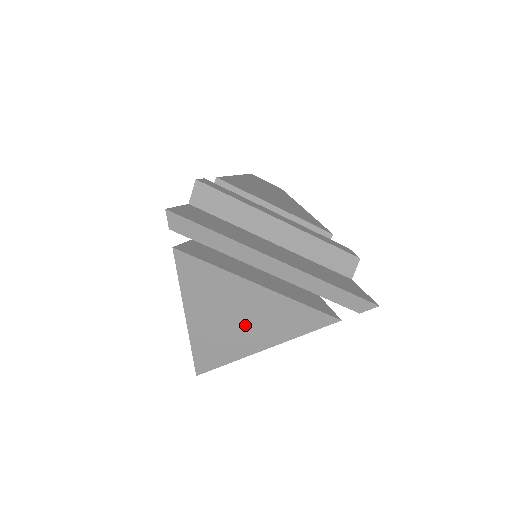
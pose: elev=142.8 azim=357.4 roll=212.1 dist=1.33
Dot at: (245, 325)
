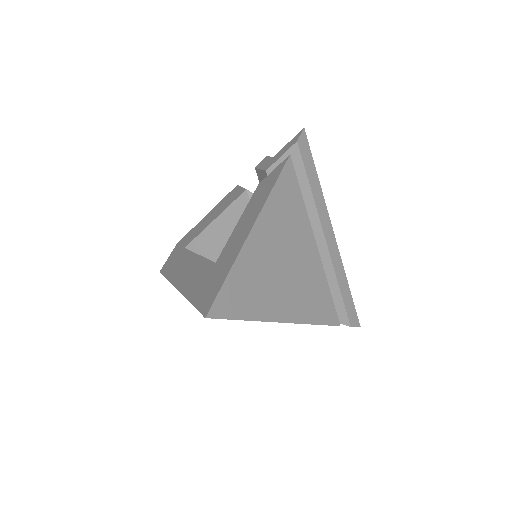
Dot at: (287, 276)
